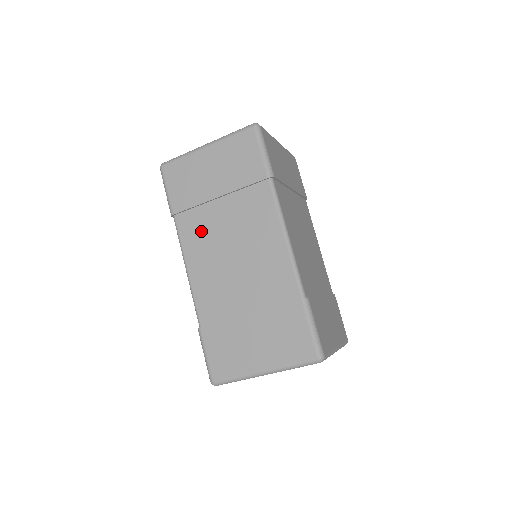
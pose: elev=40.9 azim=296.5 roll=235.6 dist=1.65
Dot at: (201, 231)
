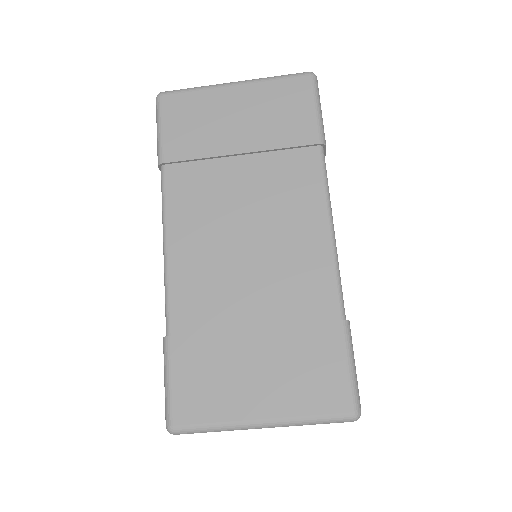
Dot at: (201, 195)
